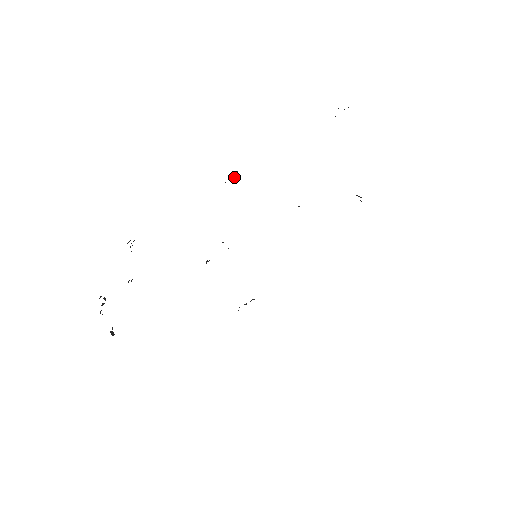
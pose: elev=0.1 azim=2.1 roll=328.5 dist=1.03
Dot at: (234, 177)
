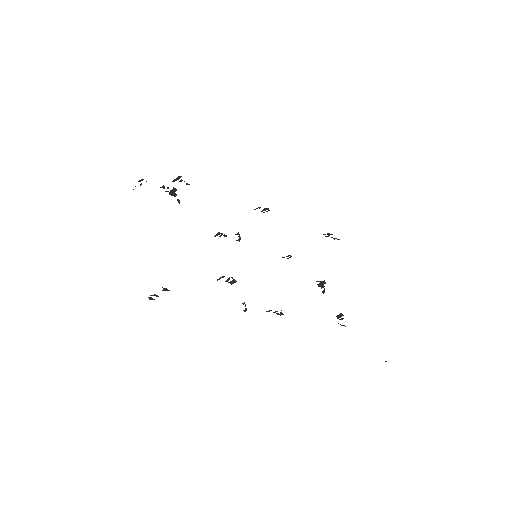
Dot at: occluded
